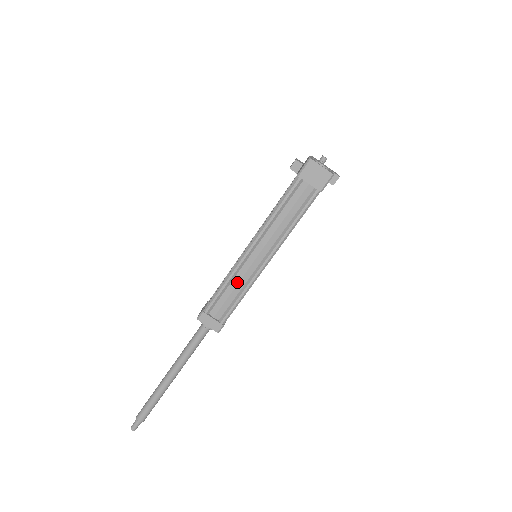
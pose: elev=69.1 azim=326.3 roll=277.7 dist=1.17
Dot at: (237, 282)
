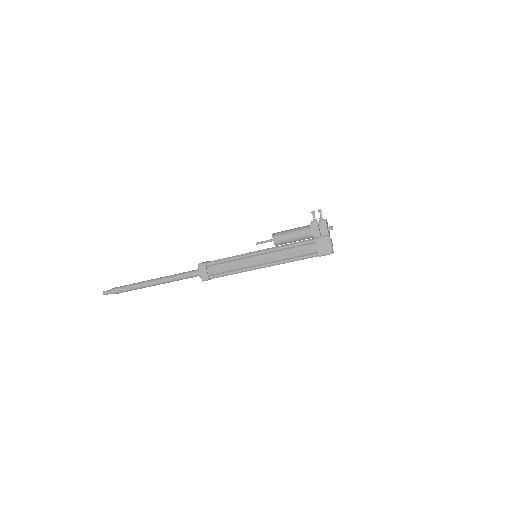
Dot at: occluded
